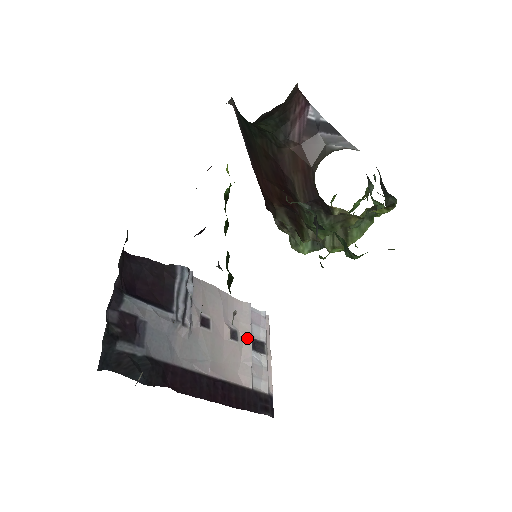
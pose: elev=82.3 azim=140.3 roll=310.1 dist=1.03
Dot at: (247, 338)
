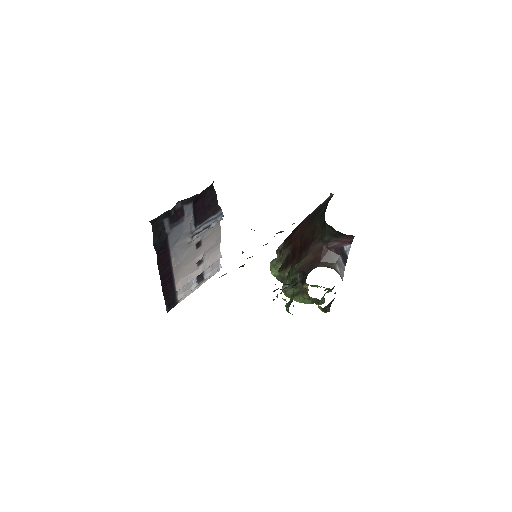
Dot at: (202, 269)
